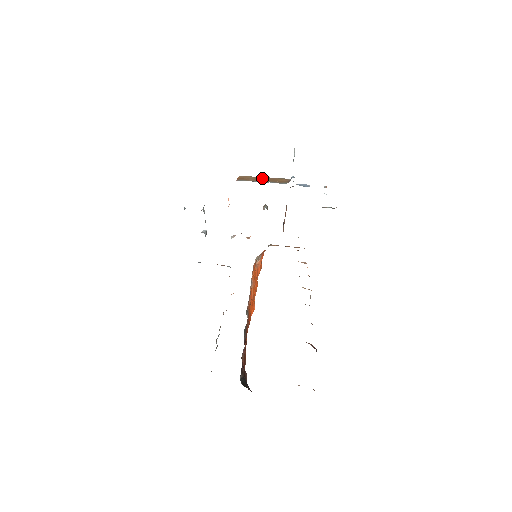
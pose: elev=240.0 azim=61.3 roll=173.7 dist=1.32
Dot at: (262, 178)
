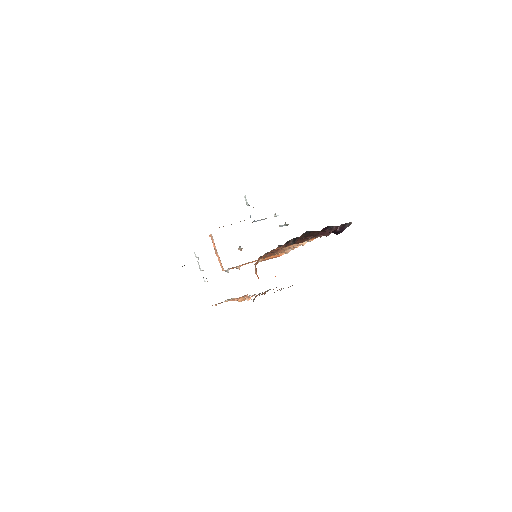
Dot at: (231, 224)
